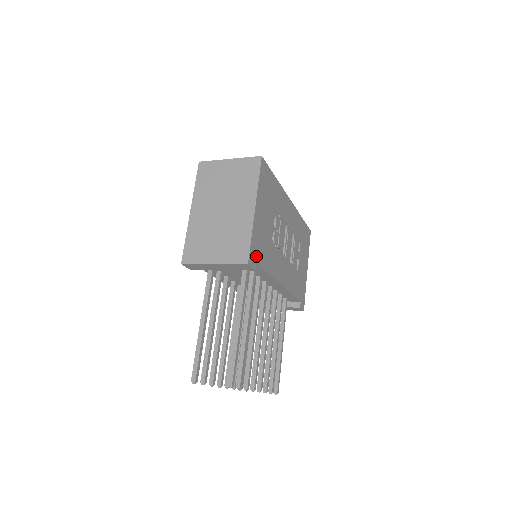
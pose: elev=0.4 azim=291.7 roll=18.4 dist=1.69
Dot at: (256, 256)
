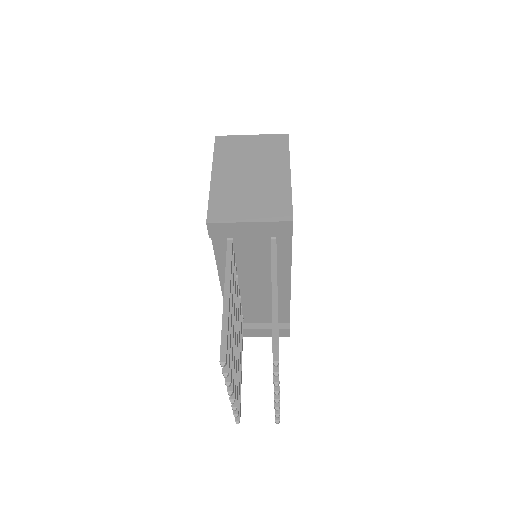
Dot at: occluded
